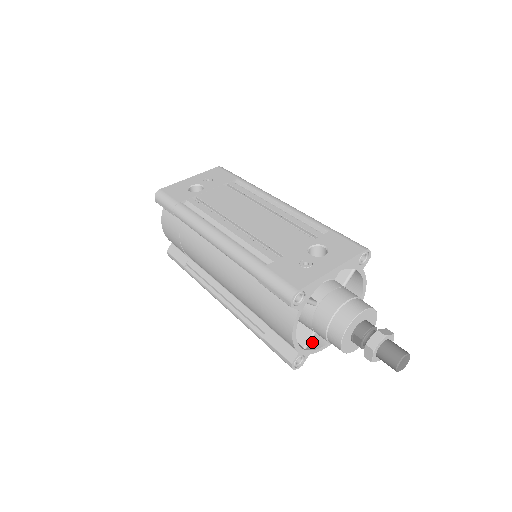
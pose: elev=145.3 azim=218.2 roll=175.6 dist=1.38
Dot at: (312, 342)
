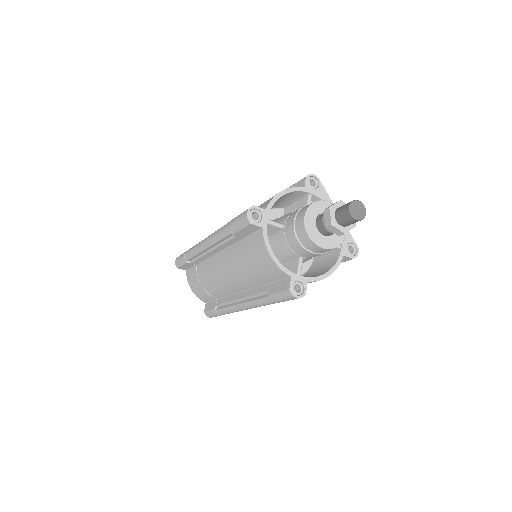
Dot at: occluded
